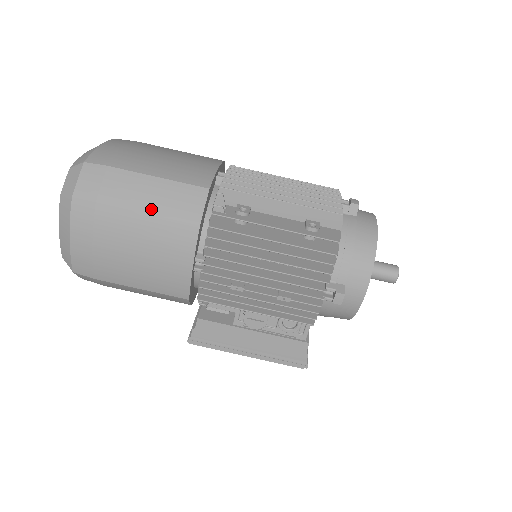
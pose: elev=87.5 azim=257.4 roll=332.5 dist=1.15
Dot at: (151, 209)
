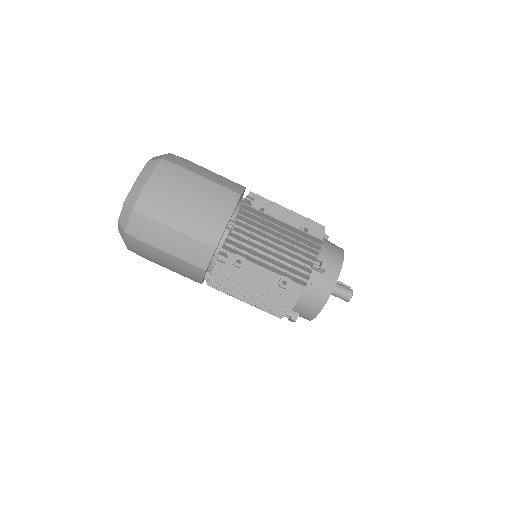
Dot at: (175, 253)
